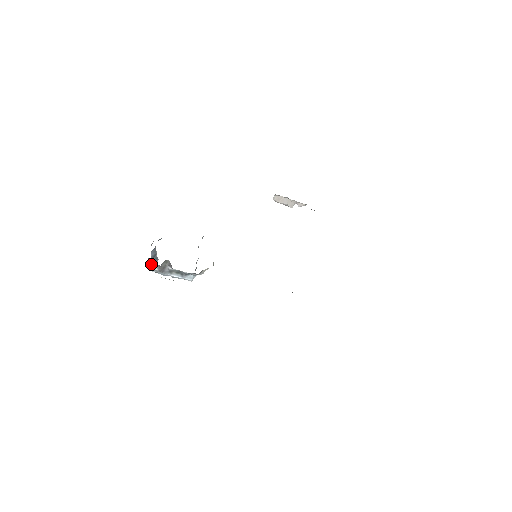
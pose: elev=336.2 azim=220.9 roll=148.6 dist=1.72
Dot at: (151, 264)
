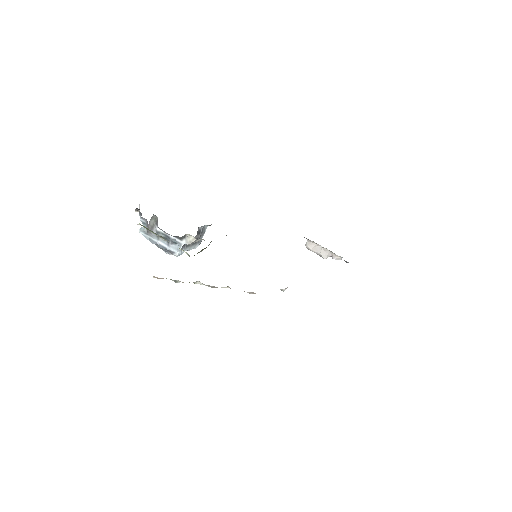
Dot at: (142, 223)
